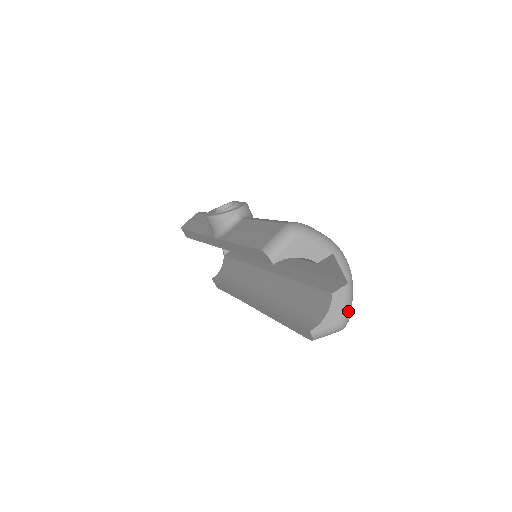
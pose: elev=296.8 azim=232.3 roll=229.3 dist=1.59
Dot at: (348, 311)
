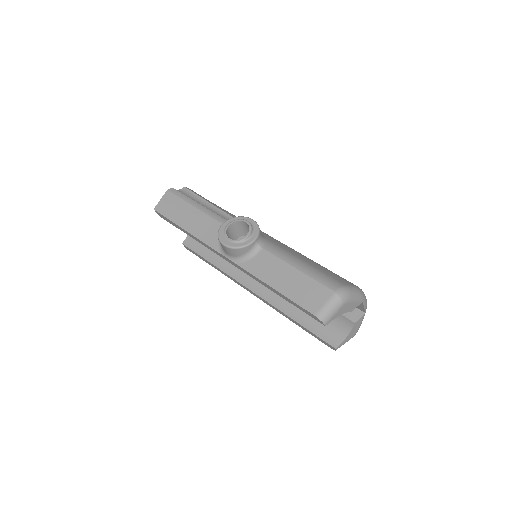
Dot at: occluded
